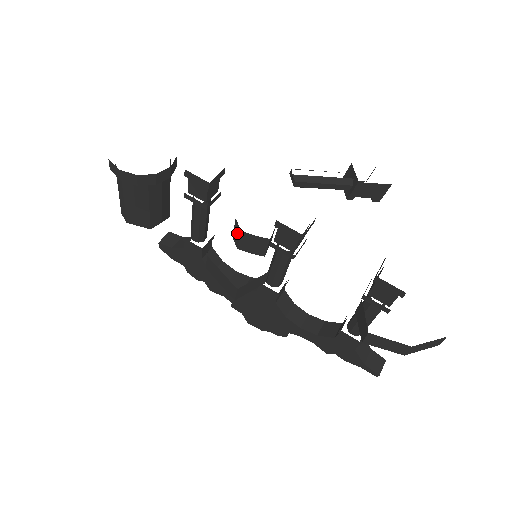
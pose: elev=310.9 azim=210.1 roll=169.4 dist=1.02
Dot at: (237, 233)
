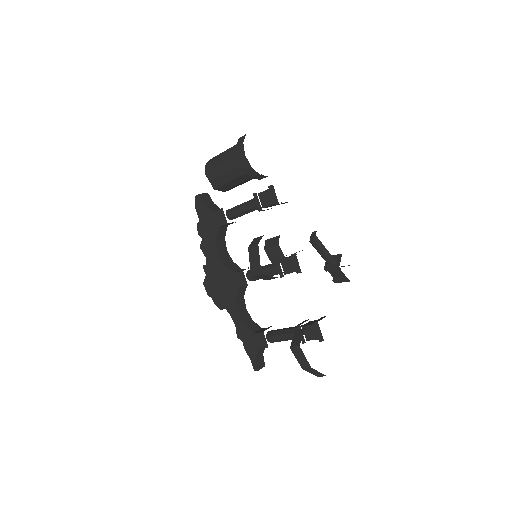
Dot at: (273, 242)
